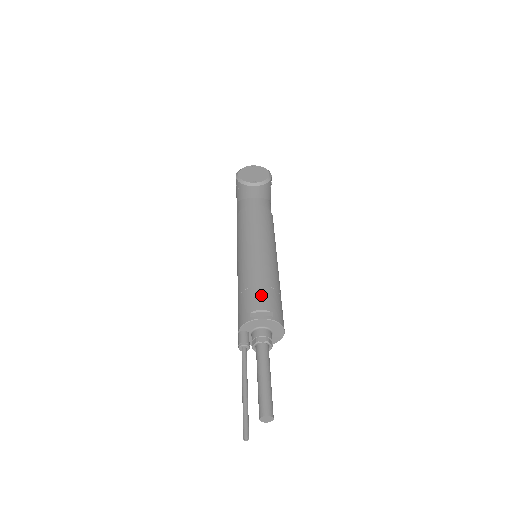
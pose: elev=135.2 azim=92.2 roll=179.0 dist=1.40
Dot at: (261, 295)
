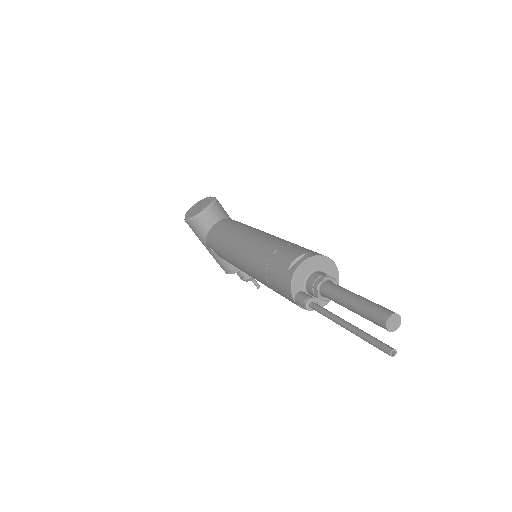
Dot at: (284, 253)
